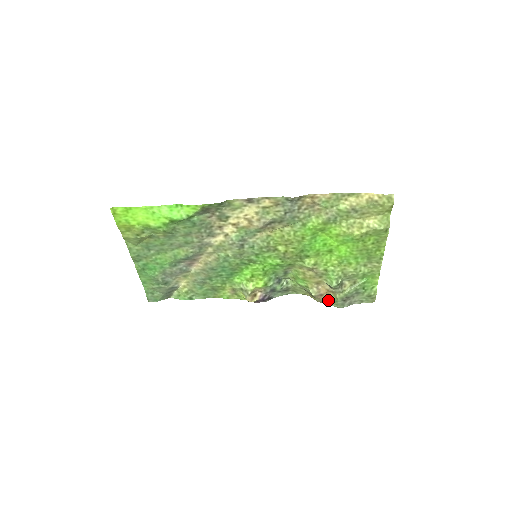
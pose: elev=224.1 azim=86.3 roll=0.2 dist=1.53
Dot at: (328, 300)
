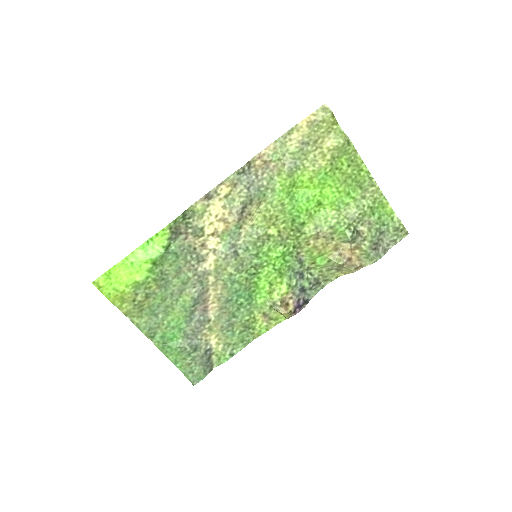
Dot at: (361, 262)
